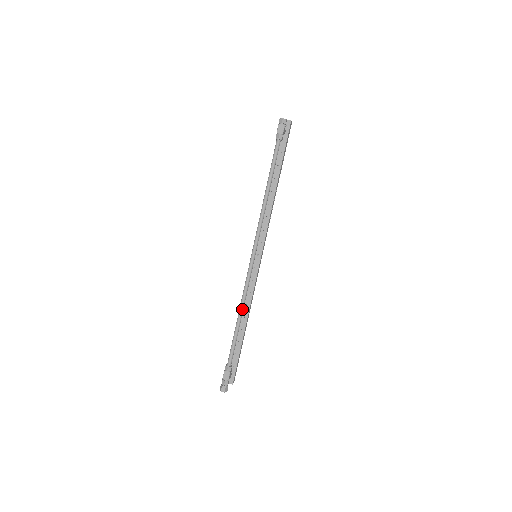
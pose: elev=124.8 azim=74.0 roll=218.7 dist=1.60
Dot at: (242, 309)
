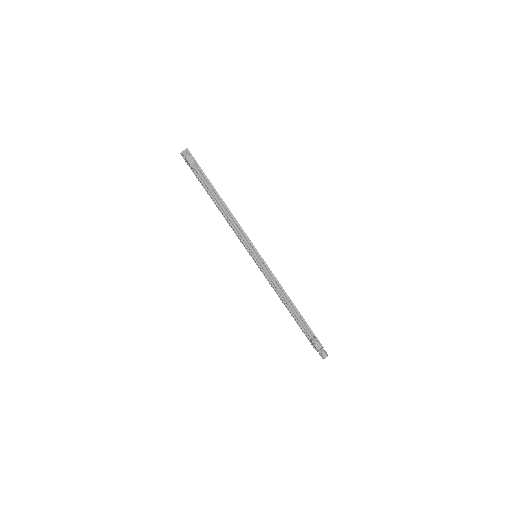
Dot at: (285, 296)
